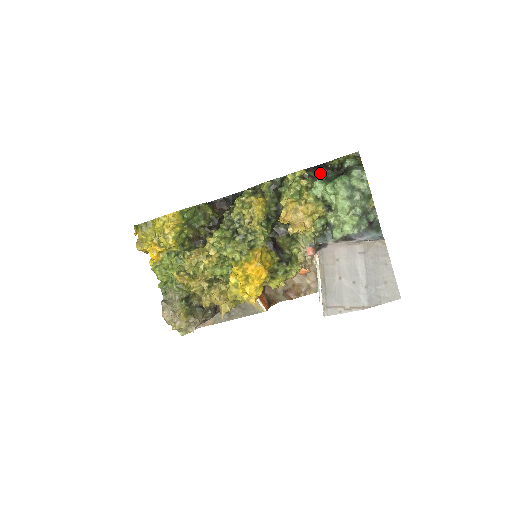
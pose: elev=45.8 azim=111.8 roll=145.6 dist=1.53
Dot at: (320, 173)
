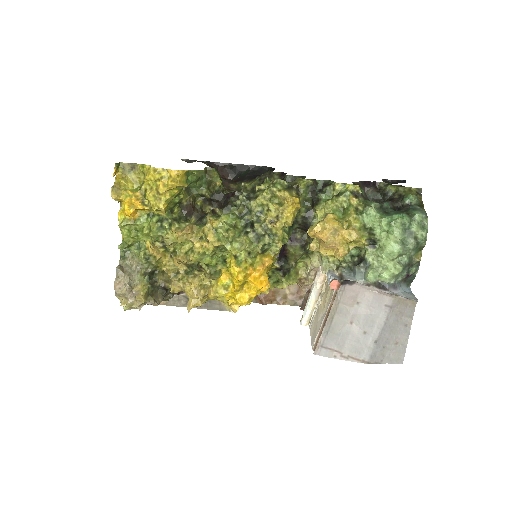
Dot at: (367, 192)
